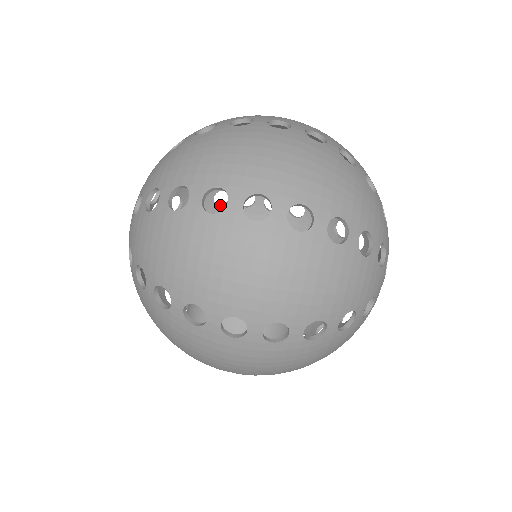
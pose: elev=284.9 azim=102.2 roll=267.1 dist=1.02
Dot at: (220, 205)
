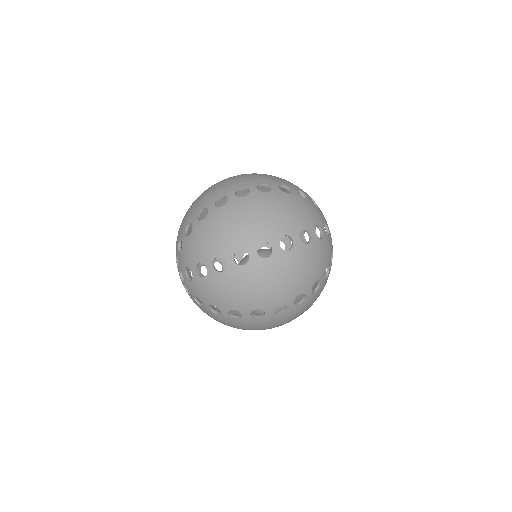
Dot at: occluded
